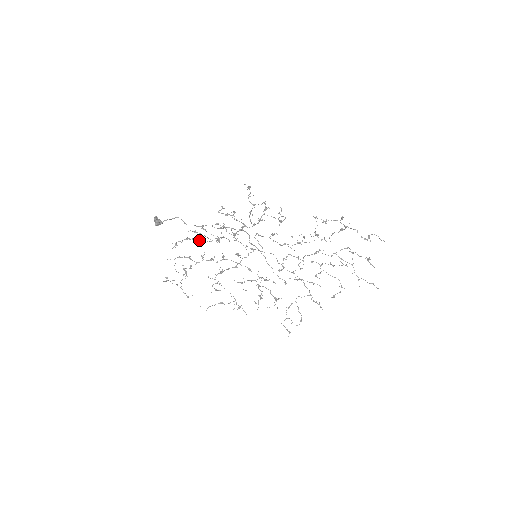
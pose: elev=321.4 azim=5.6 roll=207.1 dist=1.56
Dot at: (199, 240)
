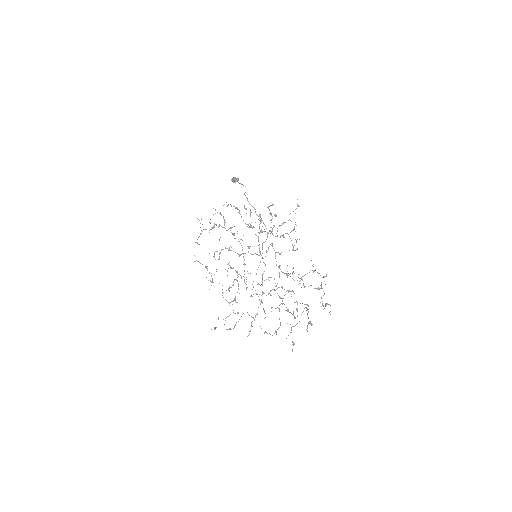
Dot at: (241, 216)
